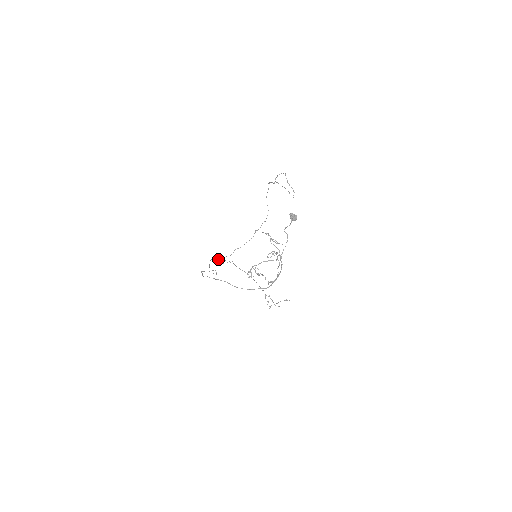
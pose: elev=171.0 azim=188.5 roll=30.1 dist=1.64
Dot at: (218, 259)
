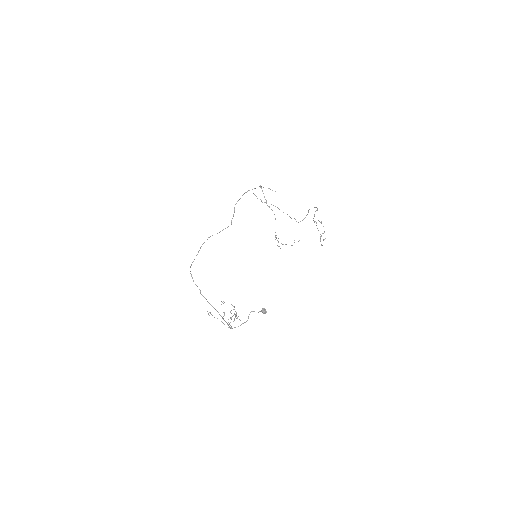
Dot at: (253, 193)
